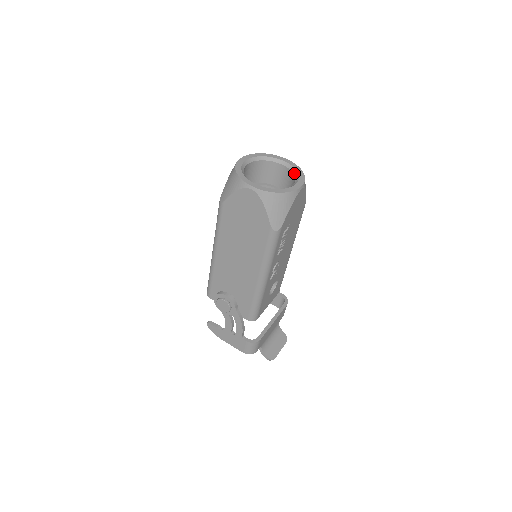
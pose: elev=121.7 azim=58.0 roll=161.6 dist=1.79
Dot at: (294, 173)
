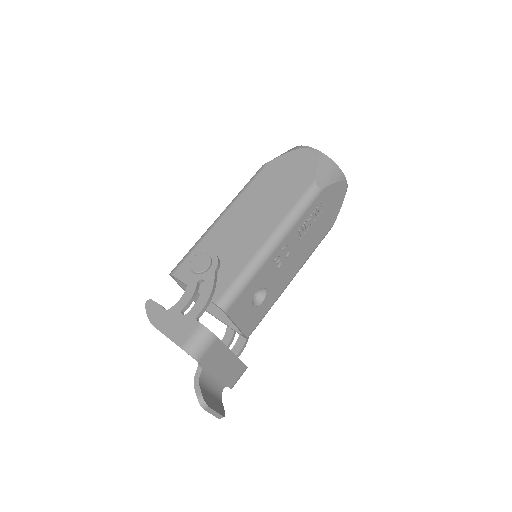
Dot at: occluded
